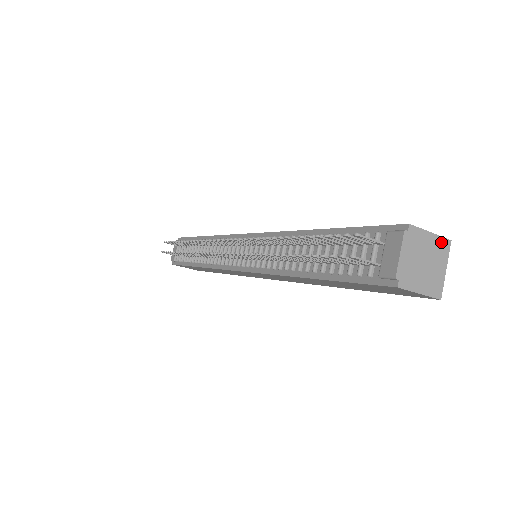
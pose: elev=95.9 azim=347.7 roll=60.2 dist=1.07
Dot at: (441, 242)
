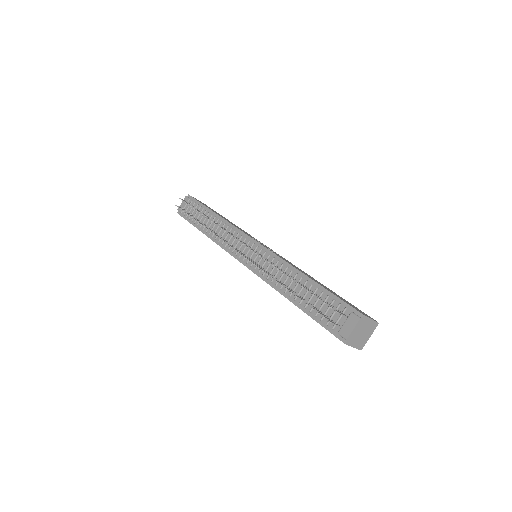
Dot at: (374, 324)
